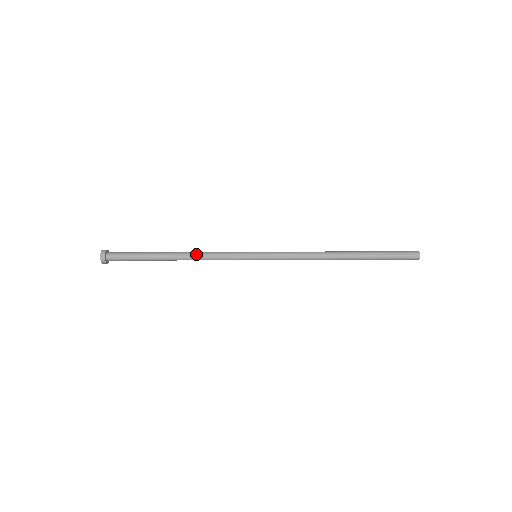
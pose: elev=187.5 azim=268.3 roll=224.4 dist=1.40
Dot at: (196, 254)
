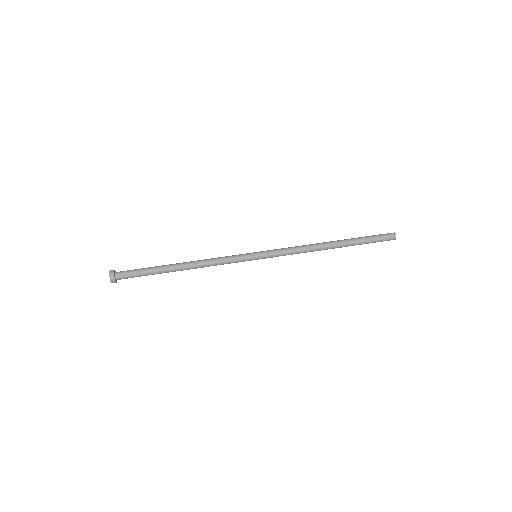
Dot at: (201, 262)
